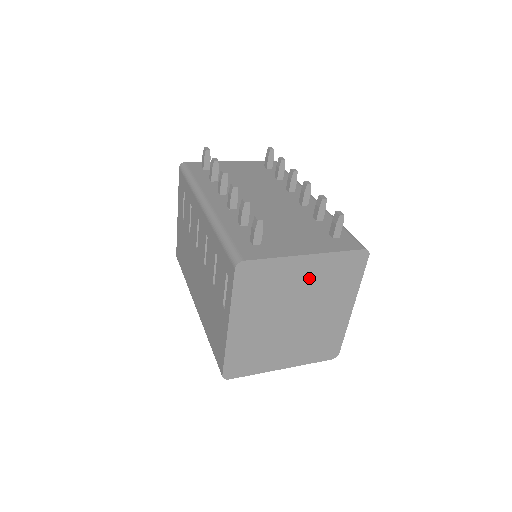
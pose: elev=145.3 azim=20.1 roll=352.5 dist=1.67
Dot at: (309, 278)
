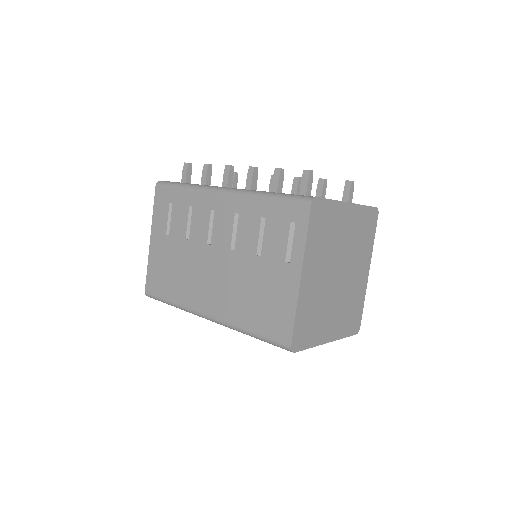
Dot at: (349, 230)
